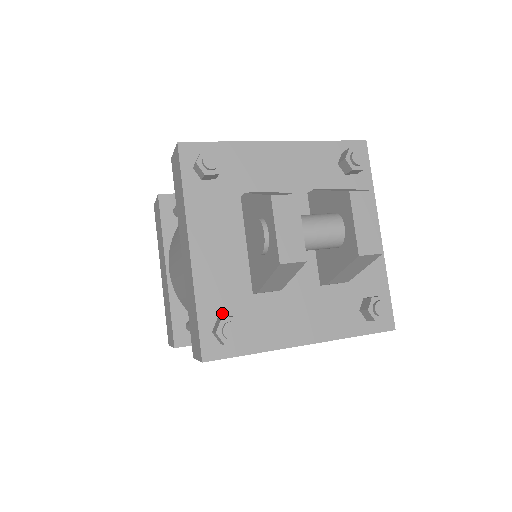
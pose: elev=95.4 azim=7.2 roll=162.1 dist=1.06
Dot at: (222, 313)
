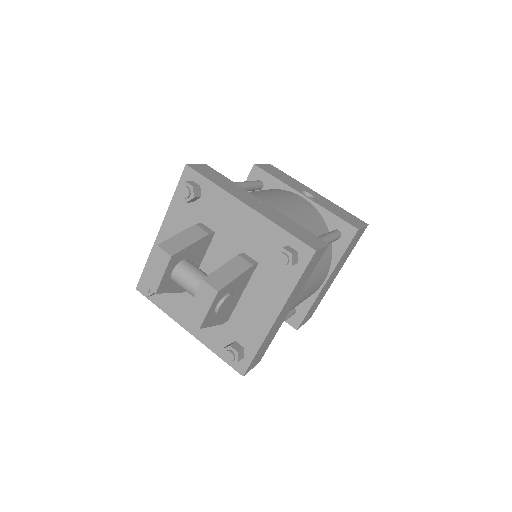
Dot at: occluded
